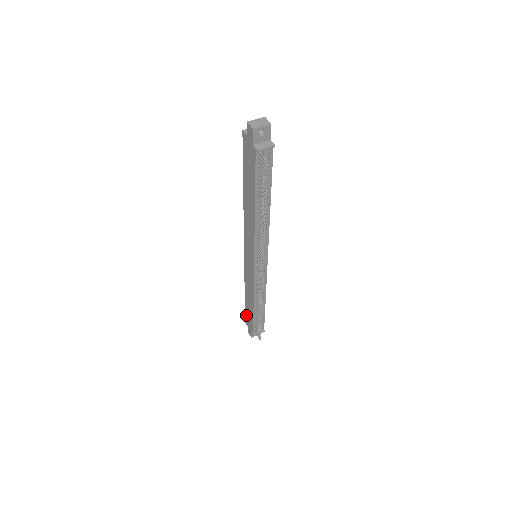
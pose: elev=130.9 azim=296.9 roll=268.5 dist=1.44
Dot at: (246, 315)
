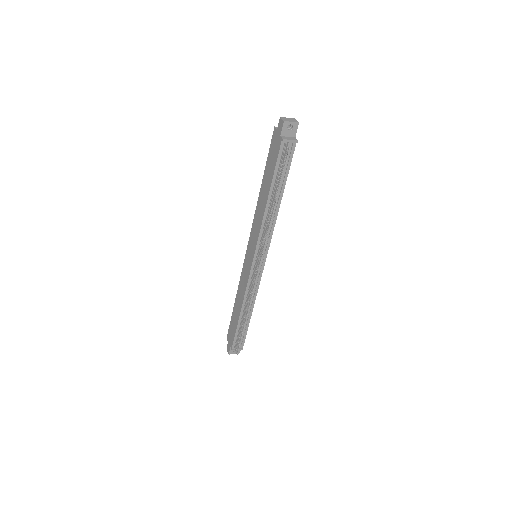
Dot at: (230, 328)
